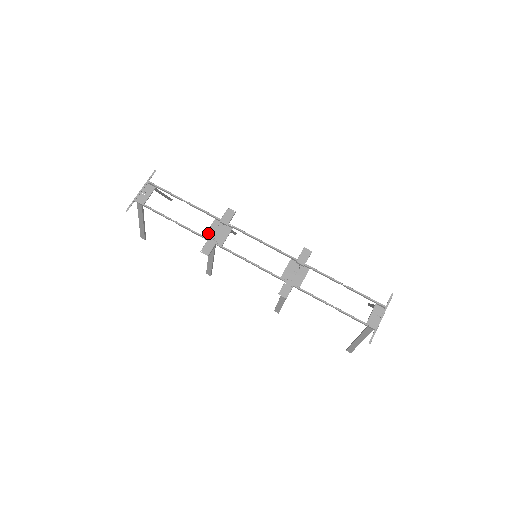
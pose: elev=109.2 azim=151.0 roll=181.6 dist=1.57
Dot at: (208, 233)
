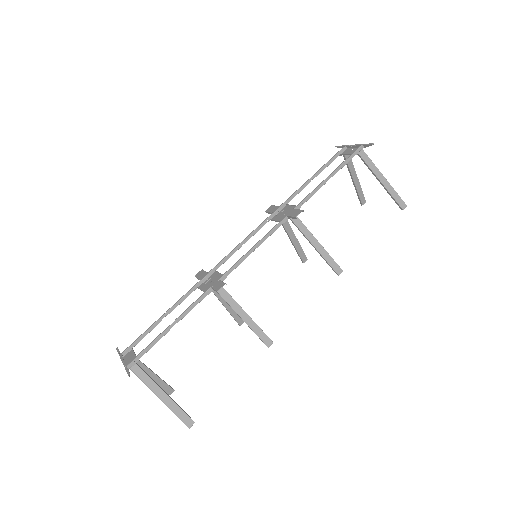
Dot at: occluded
